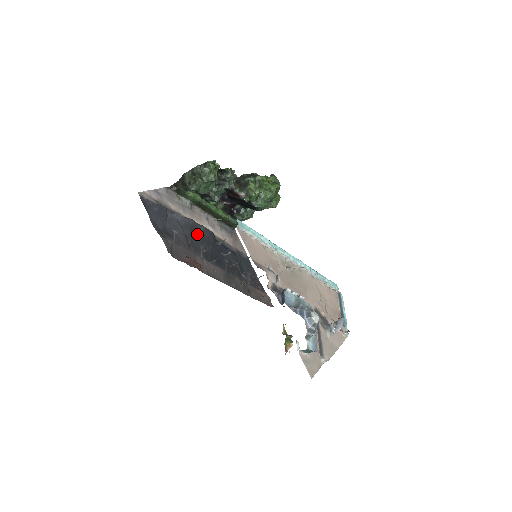
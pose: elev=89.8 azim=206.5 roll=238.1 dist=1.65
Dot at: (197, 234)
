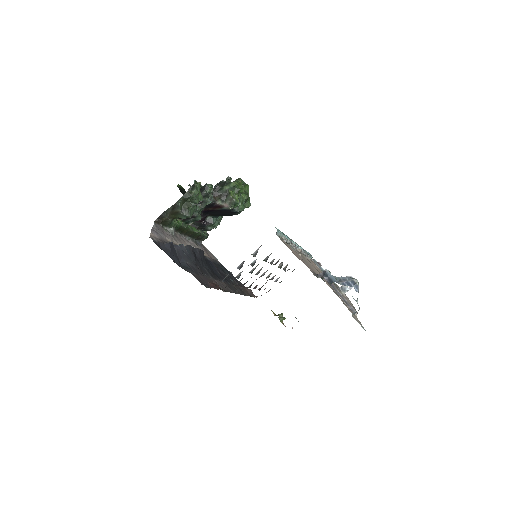
Dot at: (197, 258)
